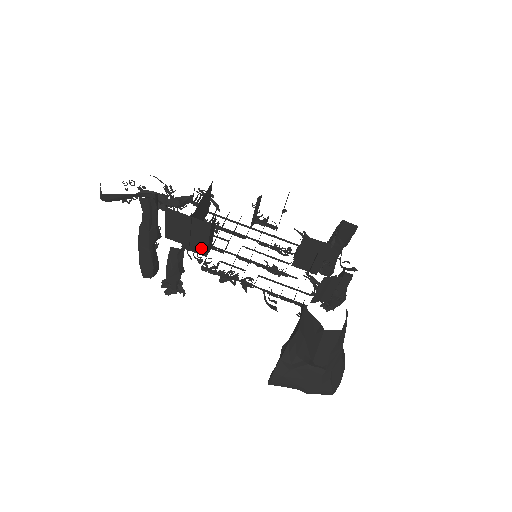
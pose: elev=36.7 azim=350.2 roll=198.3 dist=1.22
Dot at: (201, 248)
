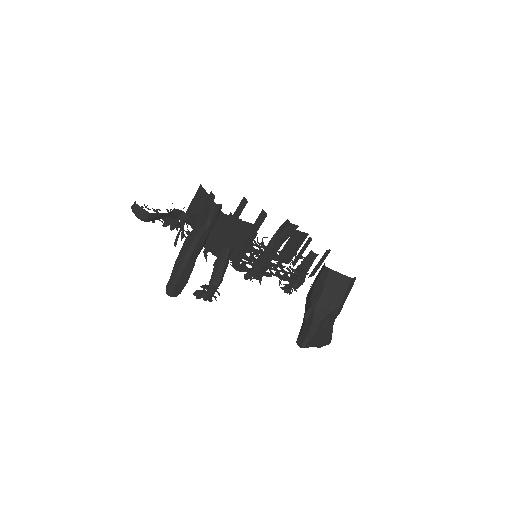
Dot at: (232, 252)
